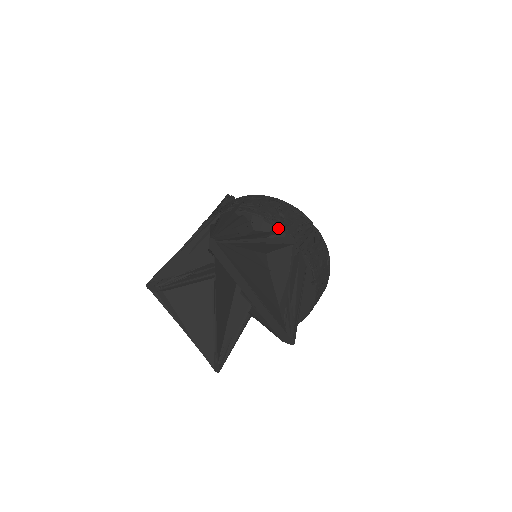
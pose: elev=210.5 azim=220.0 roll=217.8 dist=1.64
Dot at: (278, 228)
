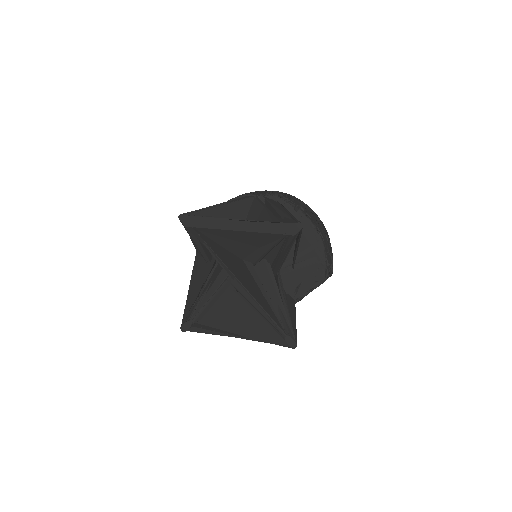
Dot at: occluded
